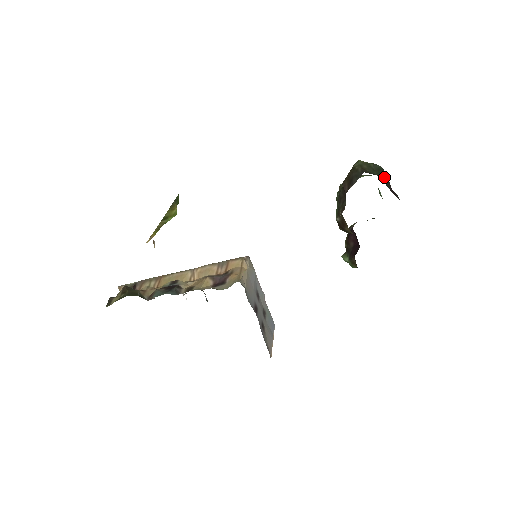
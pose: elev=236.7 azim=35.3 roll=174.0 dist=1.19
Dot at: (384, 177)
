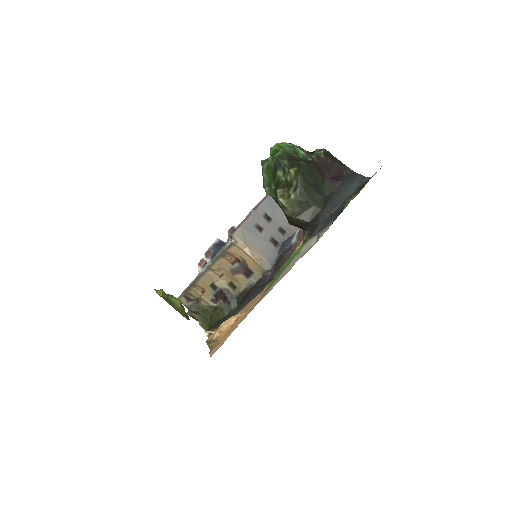
Dot at: (312, 182)
